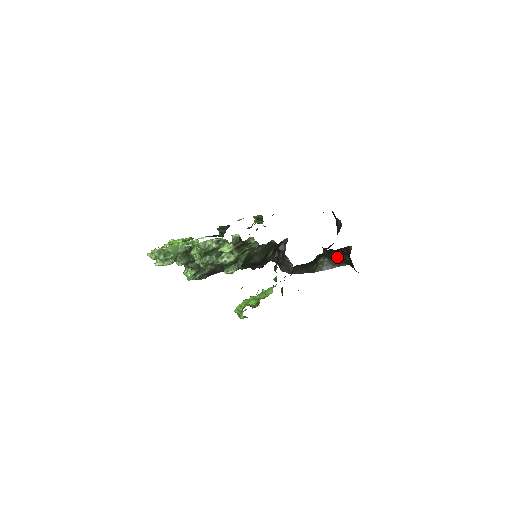
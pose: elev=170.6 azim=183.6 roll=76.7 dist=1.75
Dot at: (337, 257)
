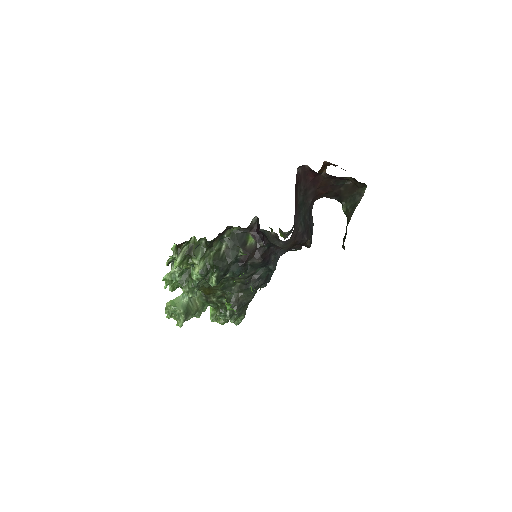
Dot at: (347, 191)
